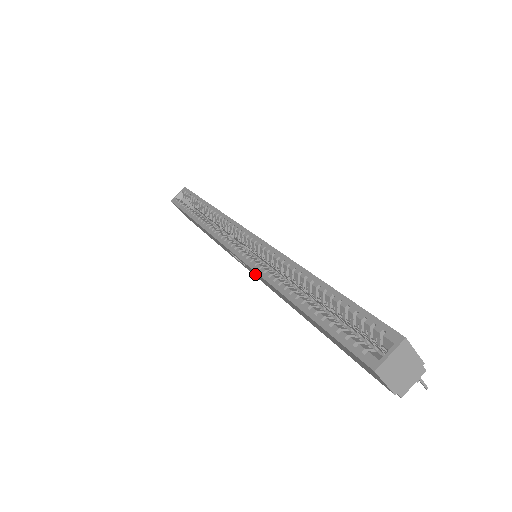
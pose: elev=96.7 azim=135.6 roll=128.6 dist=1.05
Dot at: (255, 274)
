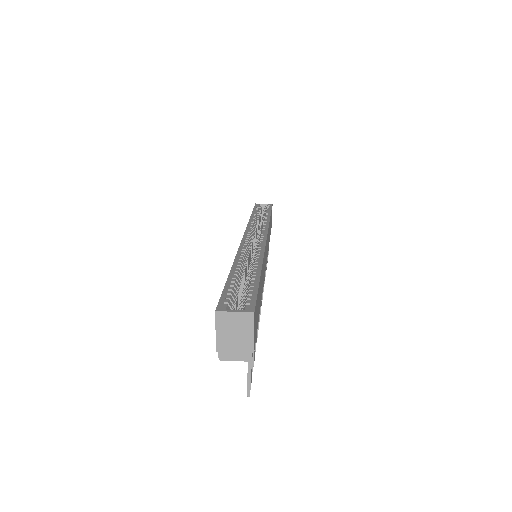
Dot at: occluded
